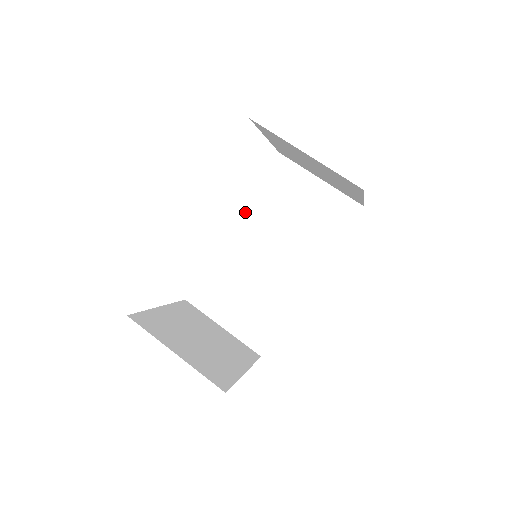
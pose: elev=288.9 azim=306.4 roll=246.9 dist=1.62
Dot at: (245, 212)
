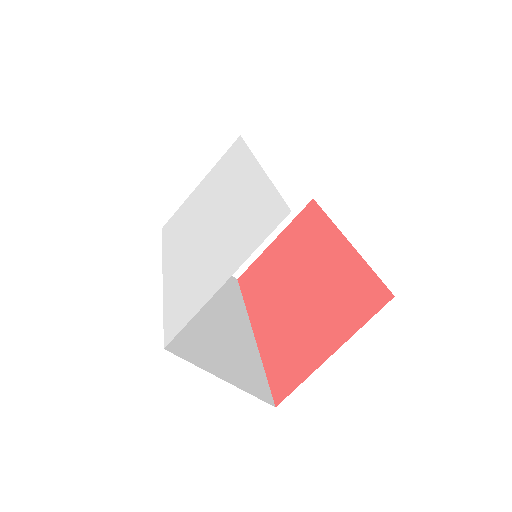
Dot at: occluded
